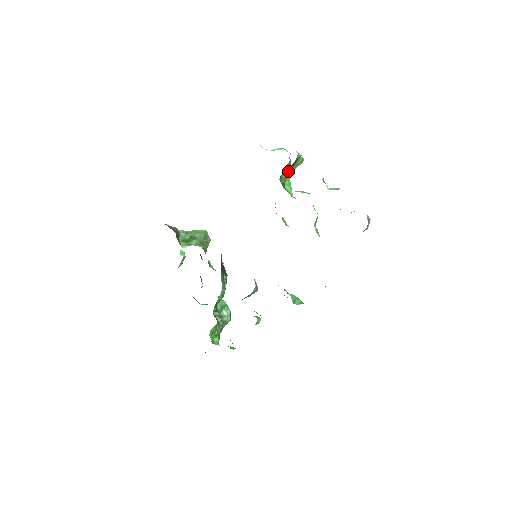
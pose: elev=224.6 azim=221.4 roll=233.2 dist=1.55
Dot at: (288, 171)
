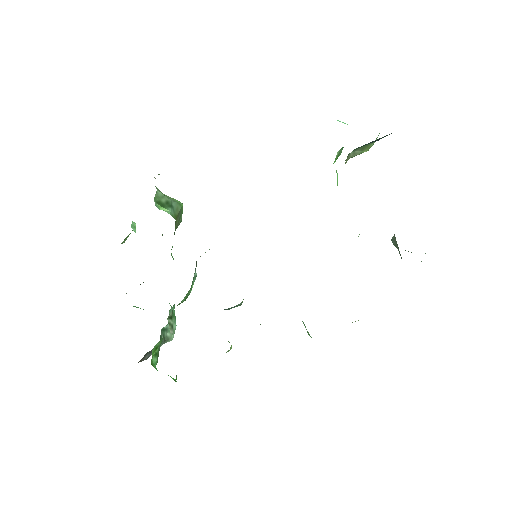
Dot at: (357, 150)
